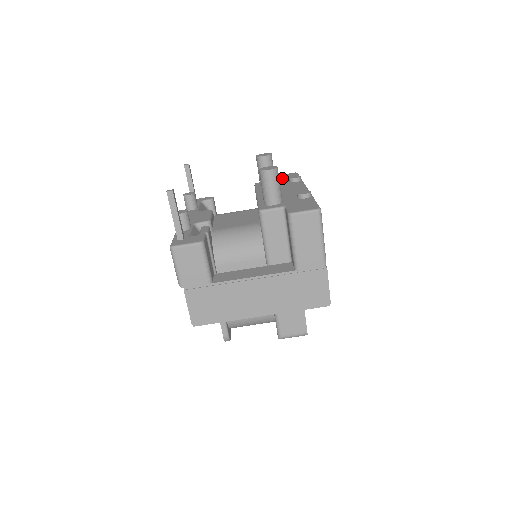
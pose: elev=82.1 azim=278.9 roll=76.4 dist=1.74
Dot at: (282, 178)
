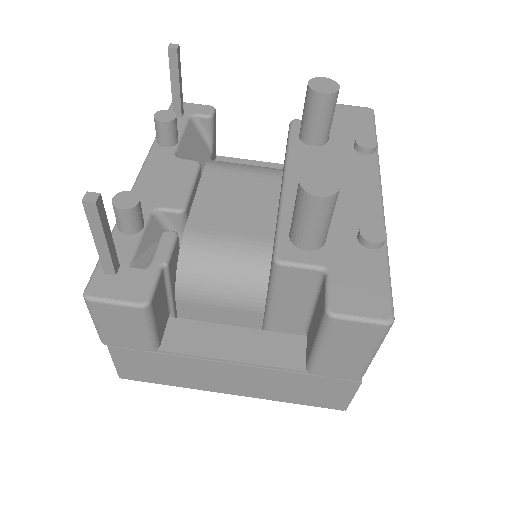
Dot at: (343, 123)
